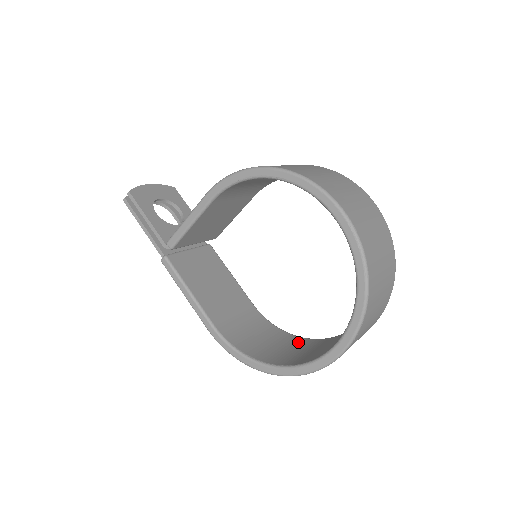
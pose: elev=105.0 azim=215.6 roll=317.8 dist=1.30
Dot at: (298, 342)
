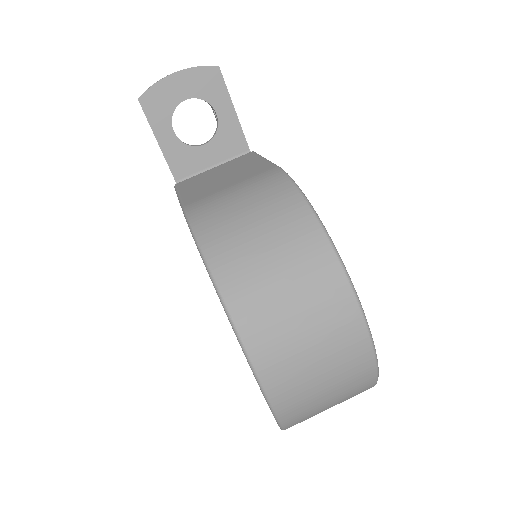
Dot at: occluded
